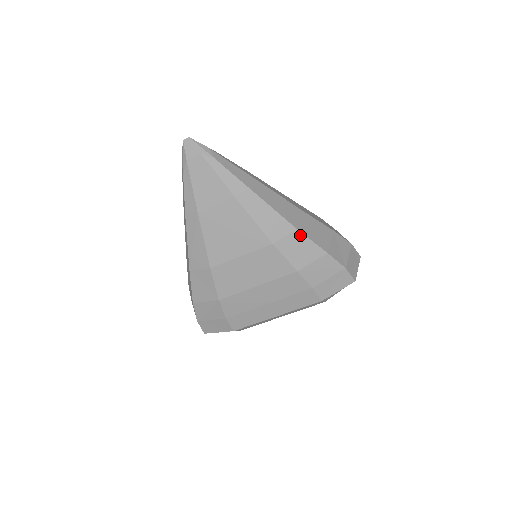
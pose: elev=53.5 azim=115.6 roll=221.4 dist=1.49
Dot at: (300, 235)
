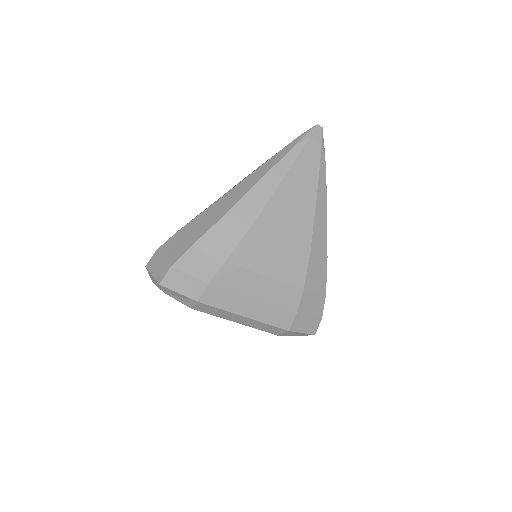
Dot at: (325, 264)
